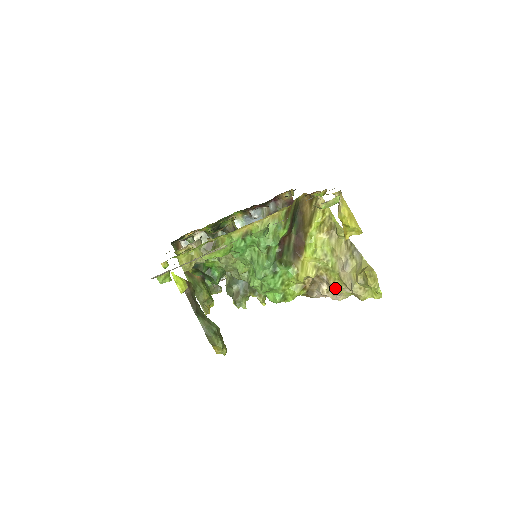
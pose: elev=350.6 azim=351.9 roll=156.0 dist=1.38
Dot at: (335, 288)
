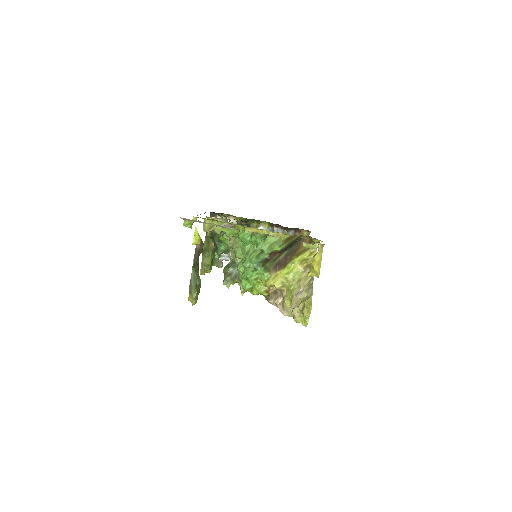
Dot at: (286, 304)
